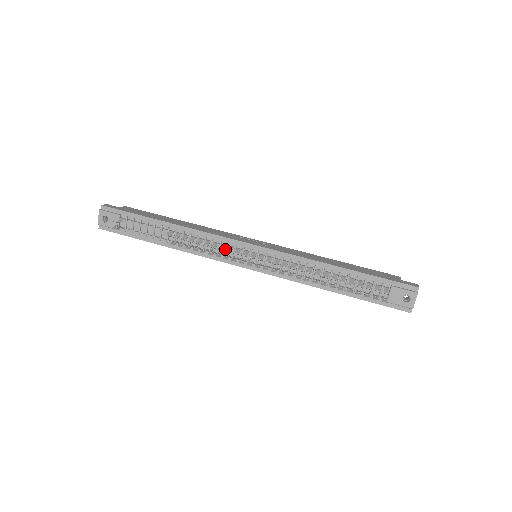
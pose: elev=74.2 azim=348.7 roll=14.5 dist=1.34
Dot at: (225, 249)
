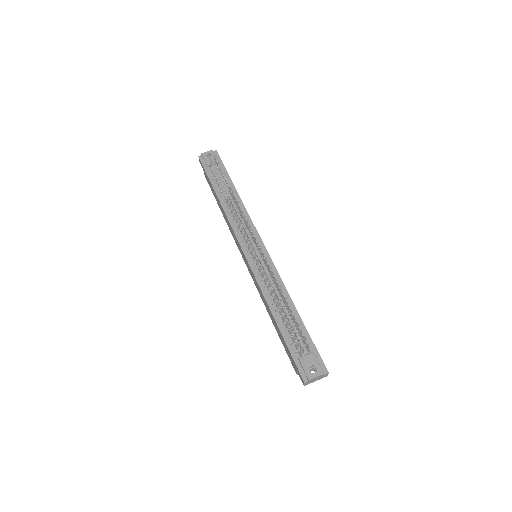
Dot at: (247, 232)
